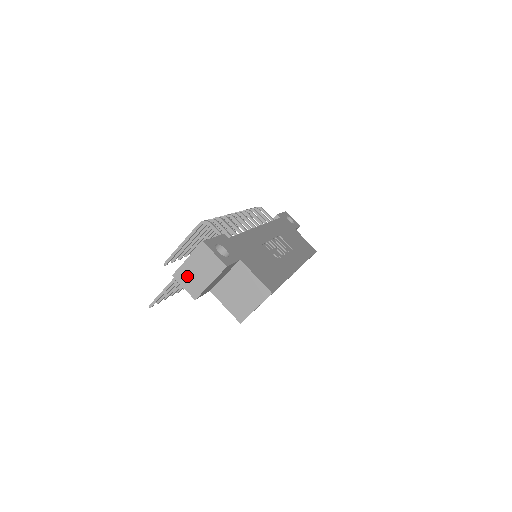
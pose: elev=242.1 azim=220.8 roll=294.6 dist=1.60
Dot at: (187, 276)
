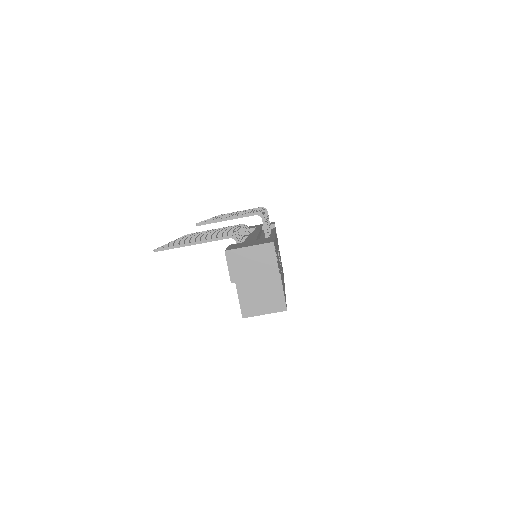
Dot at: (238, 260)
